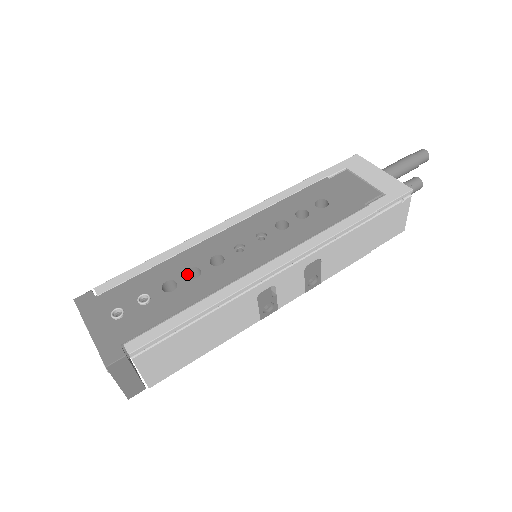
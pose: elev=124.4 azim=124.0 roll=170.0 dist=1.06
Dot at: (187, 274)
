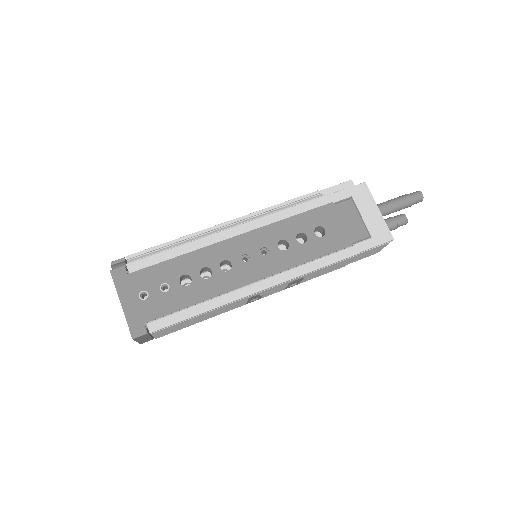
Dot at: (200, 271)
